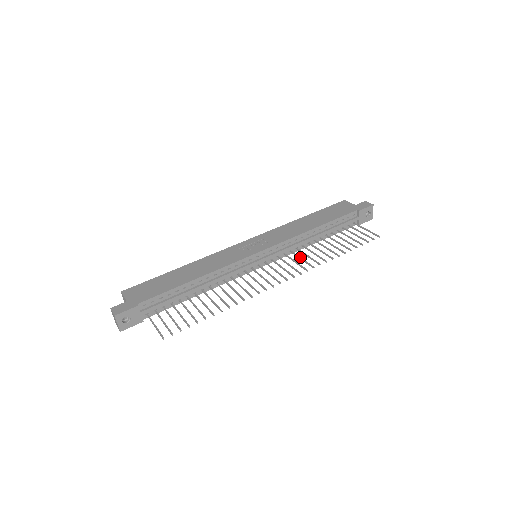
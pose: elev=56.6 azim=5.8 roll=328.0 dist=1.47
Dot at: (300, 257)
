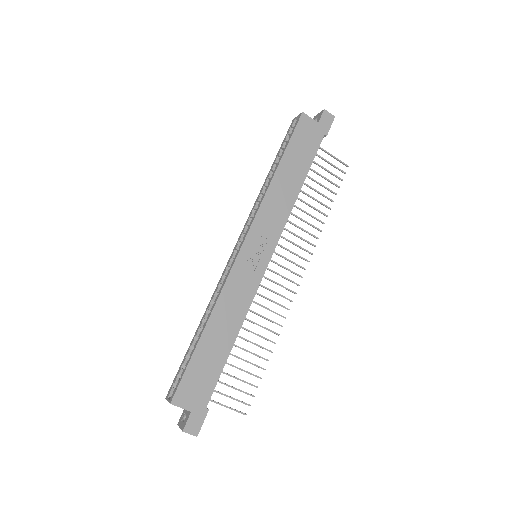
Dot at: (295, 235)
